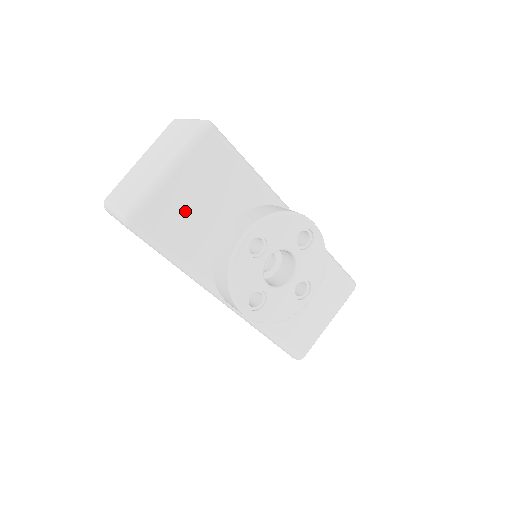
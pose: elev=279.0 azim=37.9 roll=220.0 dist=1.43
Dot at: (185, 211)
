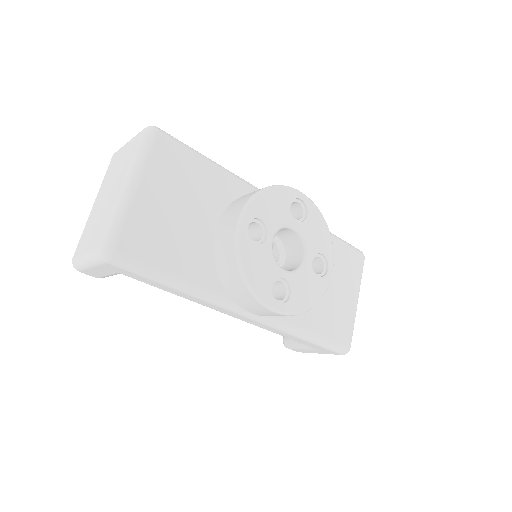
Dot at: (166, 225)
